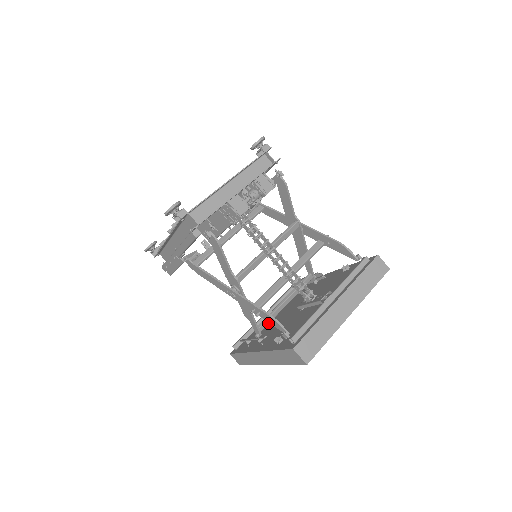
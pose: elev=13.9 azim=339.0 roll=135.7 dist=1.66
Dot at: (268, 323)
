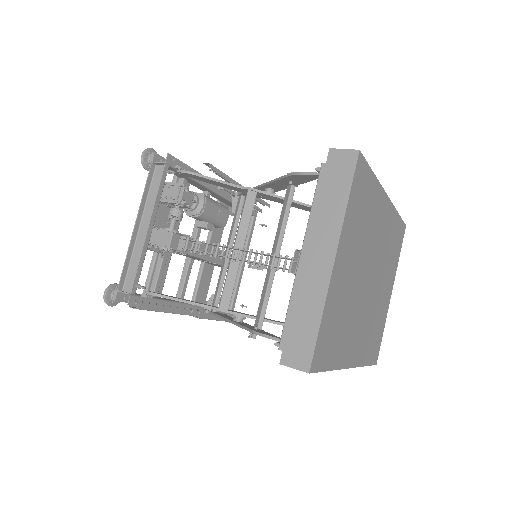
Dot at: occluded
